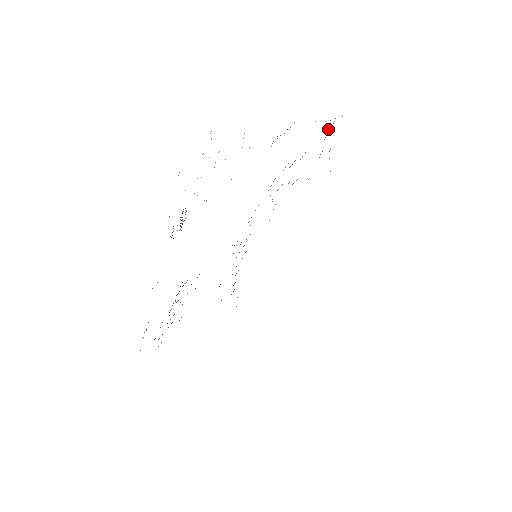
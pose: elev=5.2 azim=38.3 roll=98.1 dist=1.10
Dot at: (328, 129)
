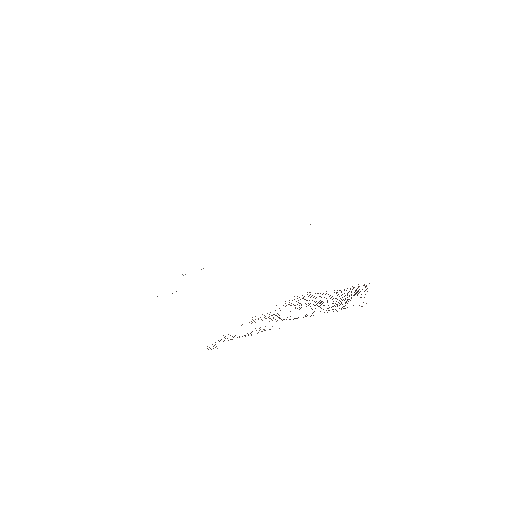
Dot at: occluded
